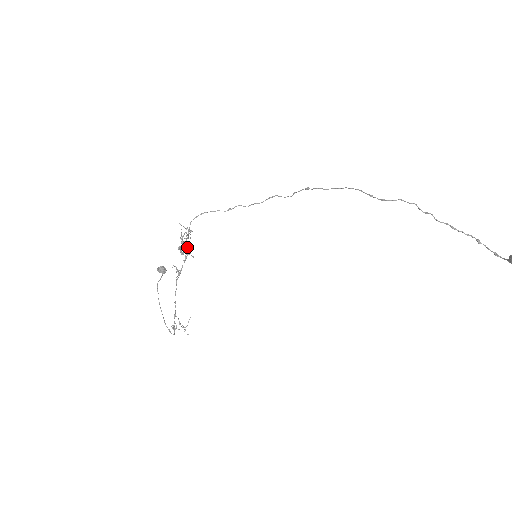
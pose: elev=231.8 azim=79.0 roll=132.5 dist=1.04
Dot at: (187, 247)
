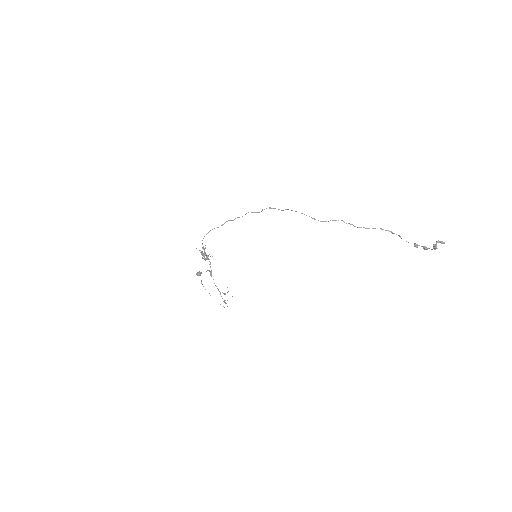
Dot at: occluded
